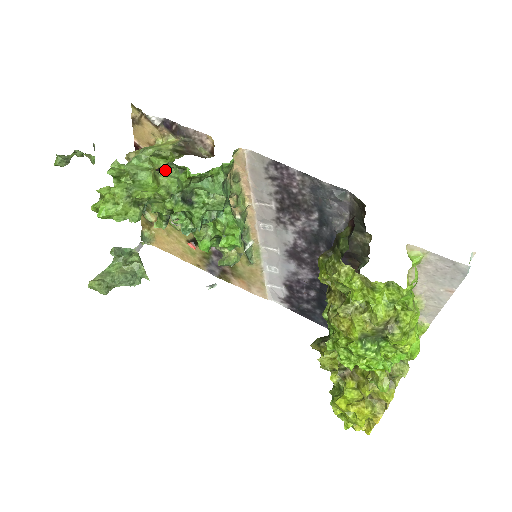
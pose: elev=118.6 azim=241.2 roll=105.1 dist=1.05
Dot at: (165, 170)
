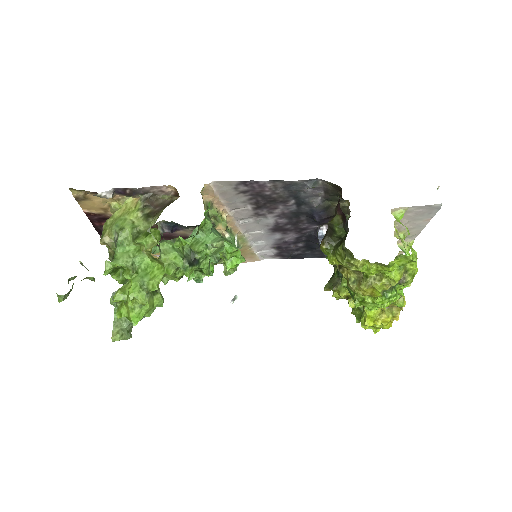
Dot at: (159, 248)
